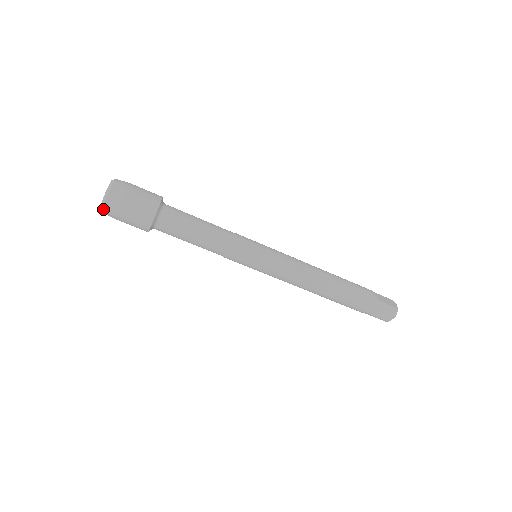
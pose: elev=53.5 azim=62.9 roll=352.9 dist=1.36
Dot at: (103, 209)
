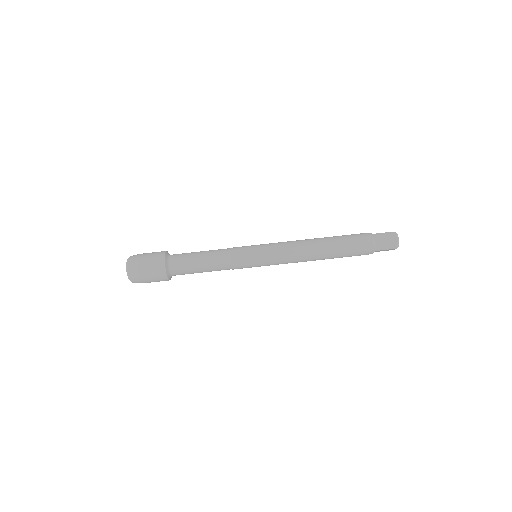
Dot at: (129, 275)
